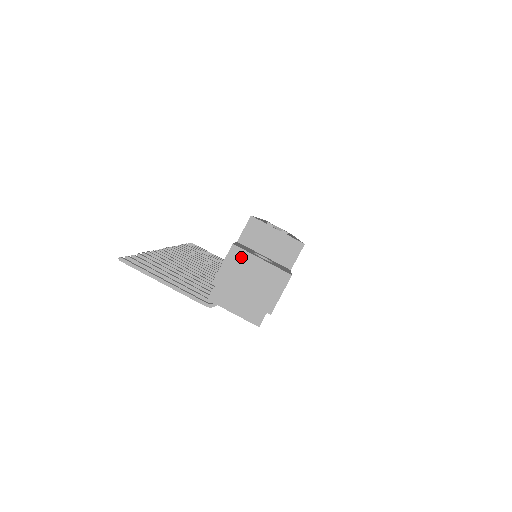
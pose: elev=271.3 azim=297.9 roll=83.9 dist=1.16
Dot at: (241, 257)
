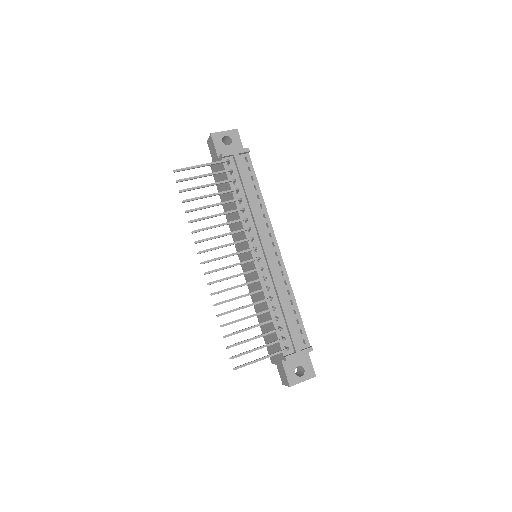
Dot at: occluded
